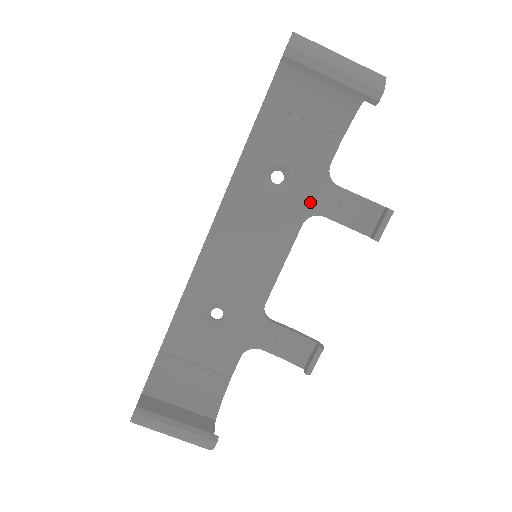
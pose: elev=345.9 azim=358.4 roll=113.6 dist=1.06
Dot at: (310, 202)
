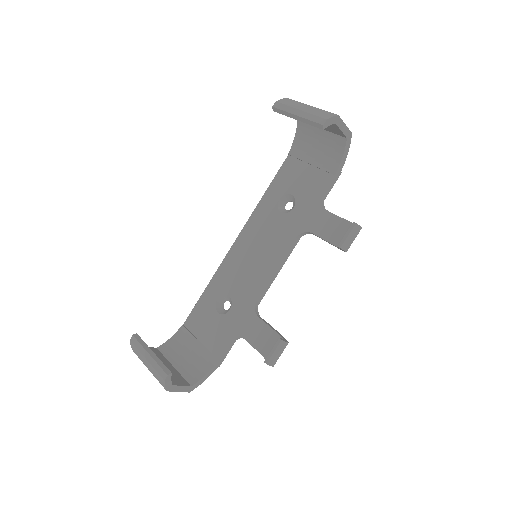
Dot at: (304, 221)
